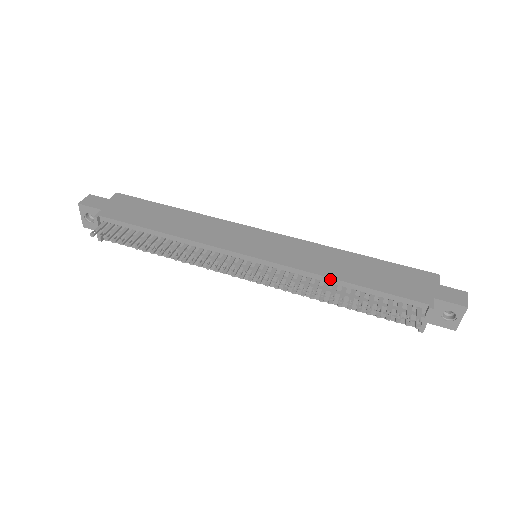
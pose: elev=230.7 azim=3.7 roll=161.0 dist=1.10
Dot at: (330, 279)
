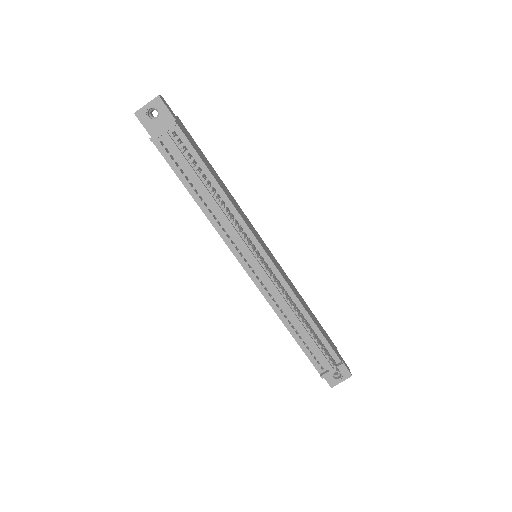
Dot at: (303, 308)
